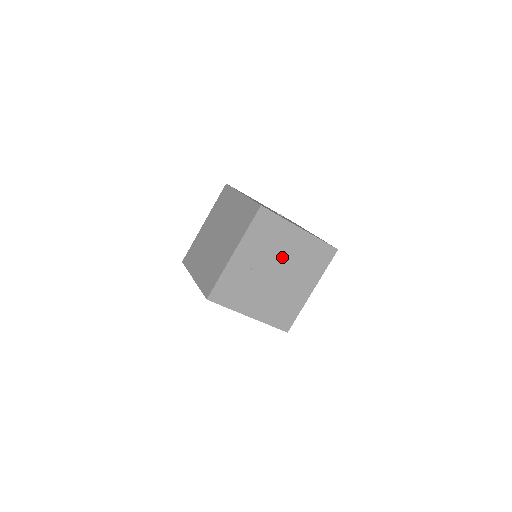
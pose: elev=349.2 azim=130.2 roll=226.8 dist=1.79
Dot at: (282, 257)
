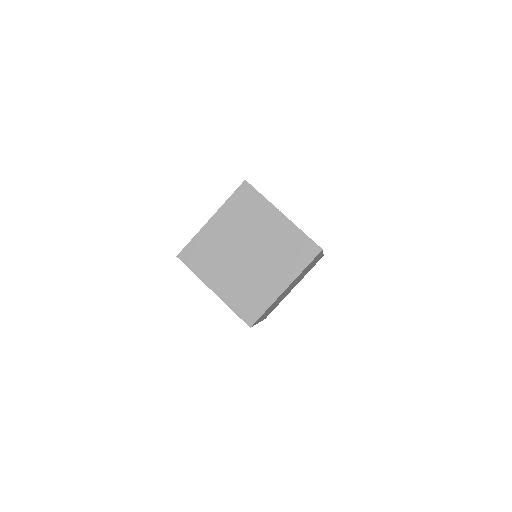
Dot at: (258, 238)
